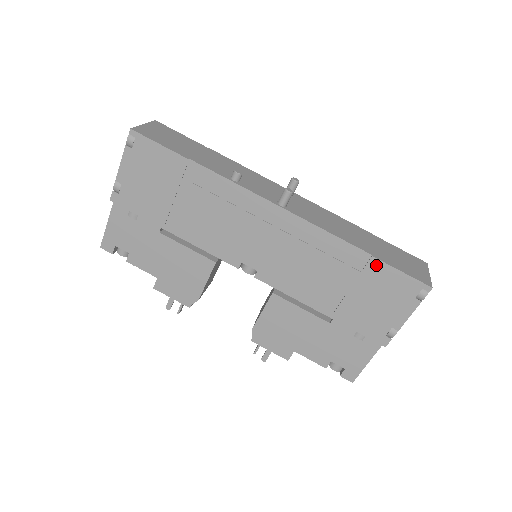
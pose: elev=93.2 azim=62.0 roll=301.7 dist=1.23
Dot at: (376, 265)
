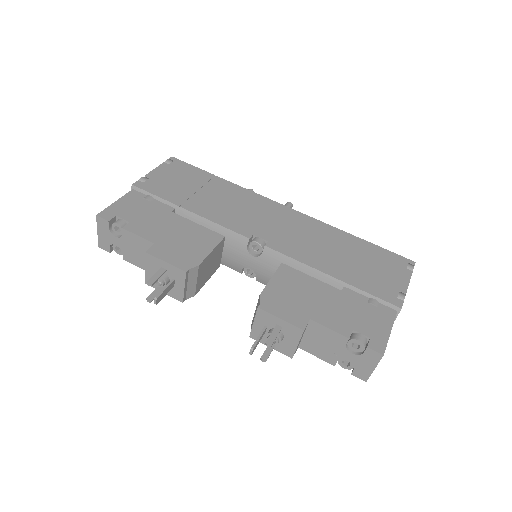
Dot at: (368, 245)
